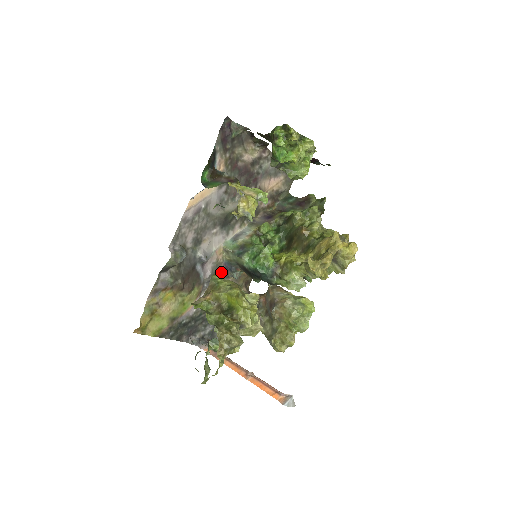
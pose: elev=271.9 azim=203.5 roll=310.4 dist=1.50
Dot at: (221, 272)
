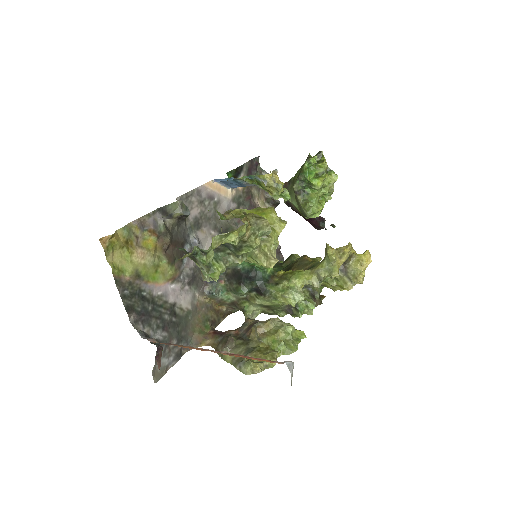
Dot at: (200, 280)
